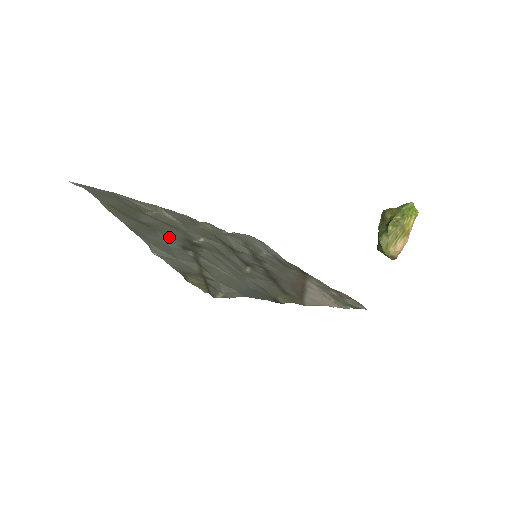
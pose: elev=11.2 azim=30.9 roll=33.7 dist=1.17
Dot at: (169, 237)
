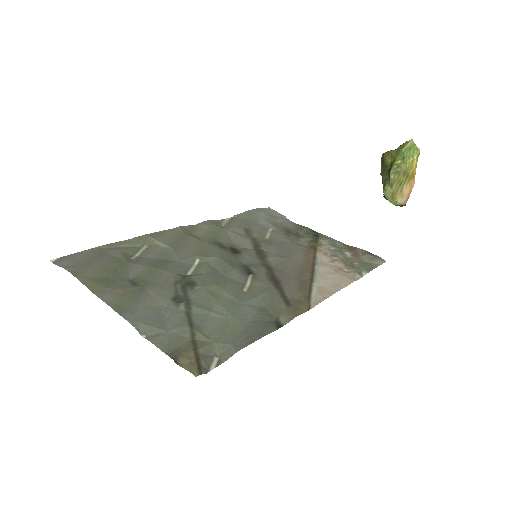
Dot at: (159, 290)
